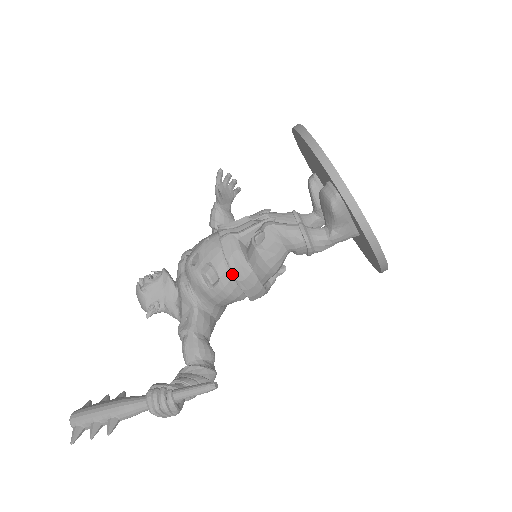
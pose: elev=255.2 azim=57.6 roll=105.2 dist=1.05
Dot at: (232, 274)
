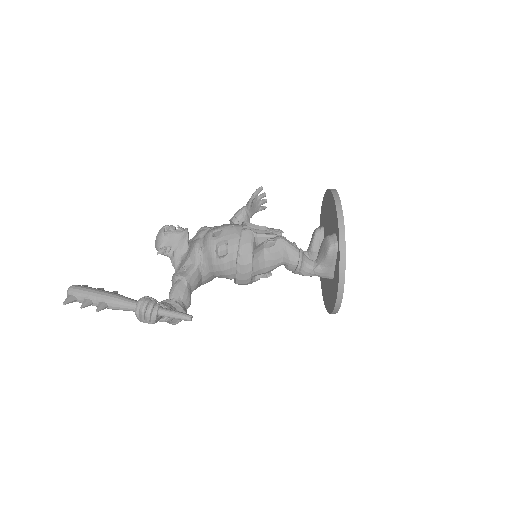
Dot at: (237, 257)
